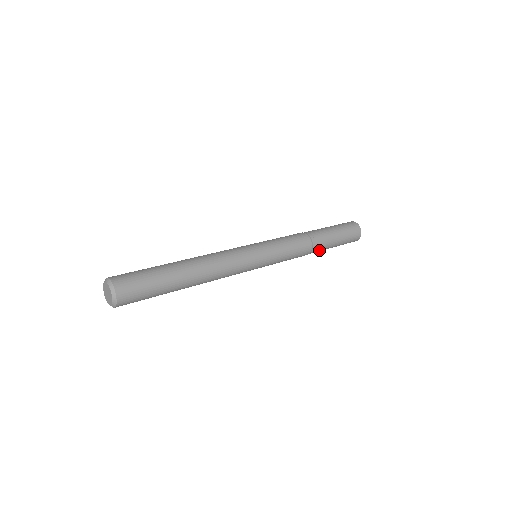
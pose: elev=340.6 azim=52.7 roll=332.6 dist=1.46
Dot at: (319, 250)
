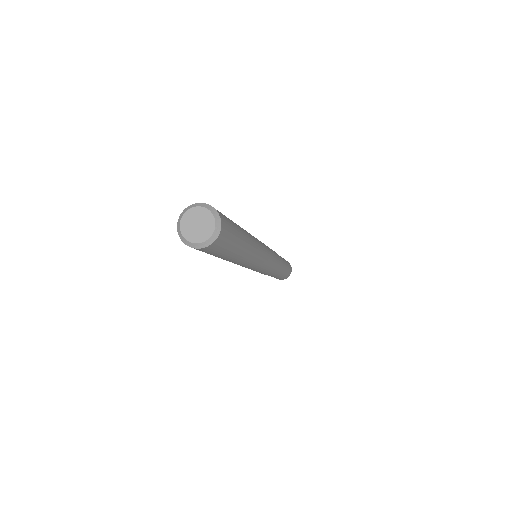
Dot at: (276, 275)
